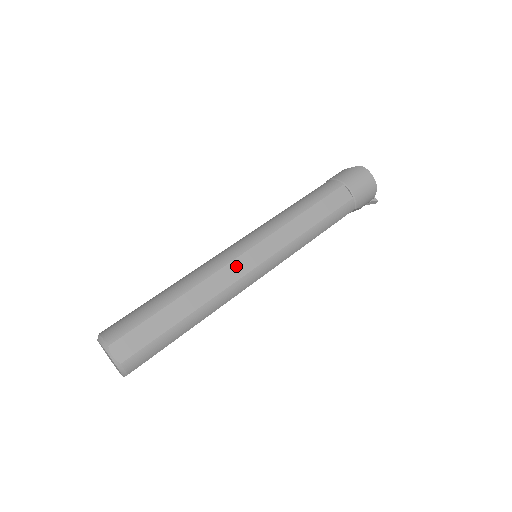
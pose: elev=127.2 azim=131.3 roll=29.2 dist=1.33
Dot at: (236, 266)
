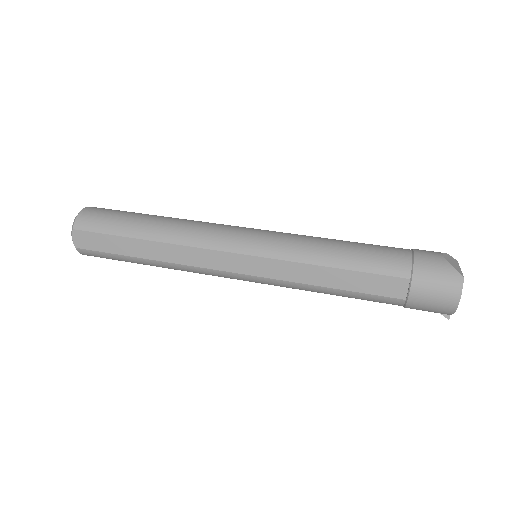
Dot at: (214, 257)
